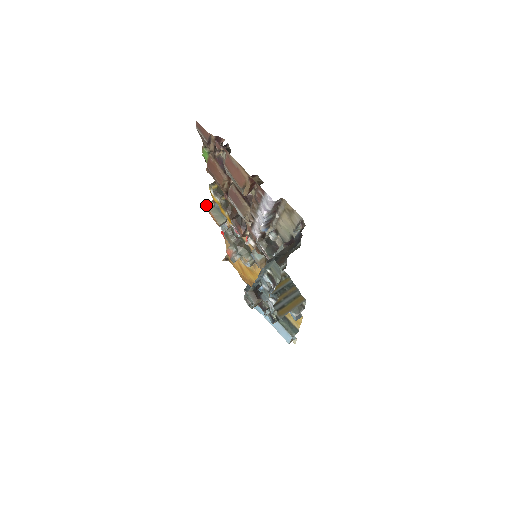
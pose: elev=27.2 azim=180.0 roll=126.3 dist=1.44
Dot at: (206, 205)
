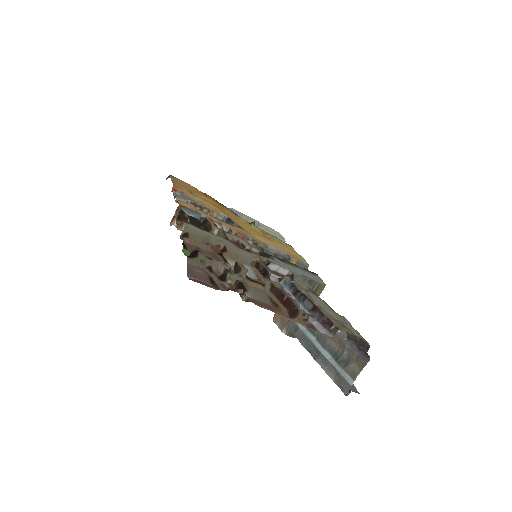
Dot at: (171, 225)
